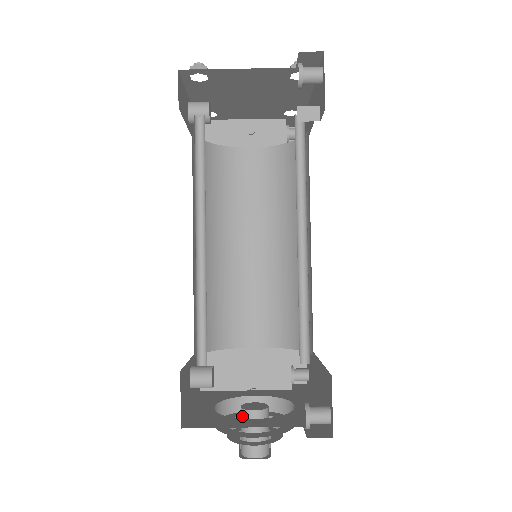
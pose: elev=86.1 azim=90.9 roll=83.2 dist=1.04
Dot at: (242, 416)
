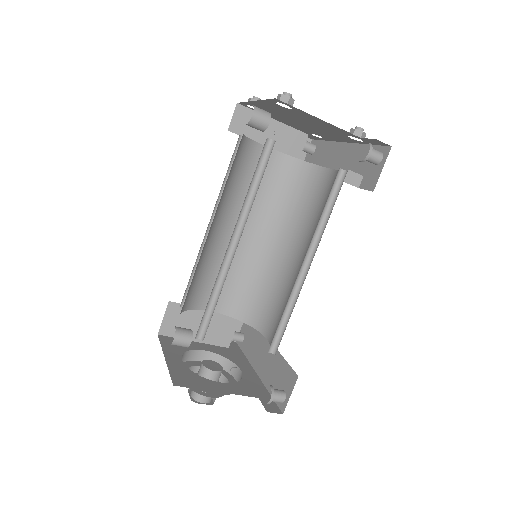
Dot at: (203, 372)
